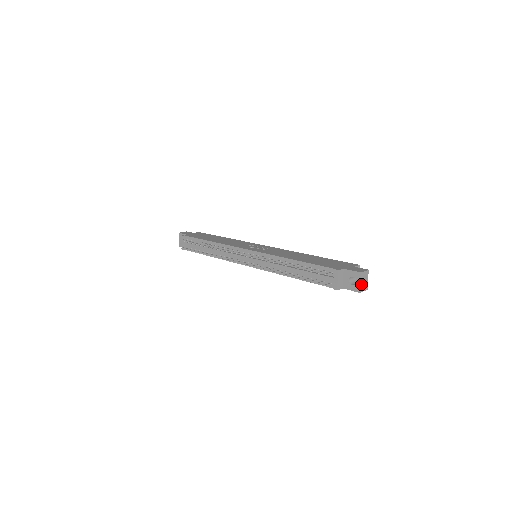
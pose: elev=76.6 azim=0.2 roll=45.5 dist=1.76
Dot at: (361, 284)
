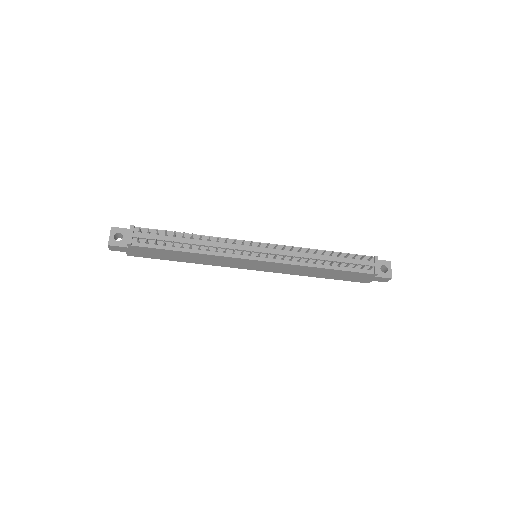
Dot at: (390, 272)
